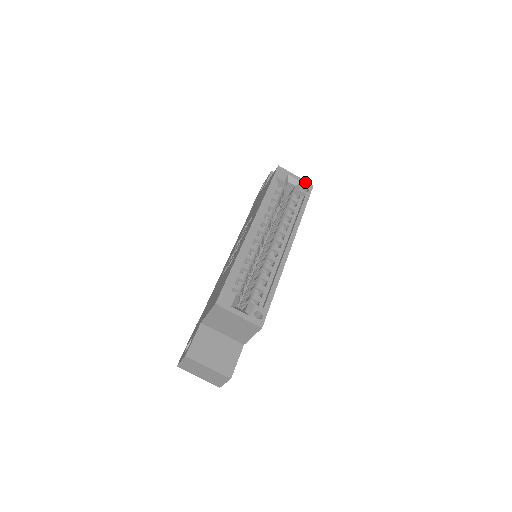
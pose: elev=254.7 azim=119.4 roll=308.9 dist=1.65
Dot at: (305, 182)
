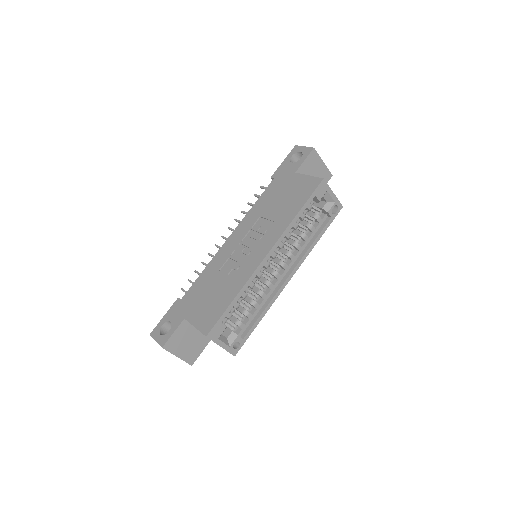
Dot at: (338, 202)
